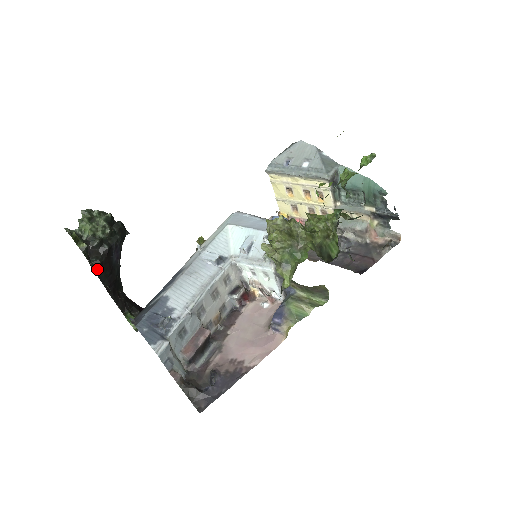
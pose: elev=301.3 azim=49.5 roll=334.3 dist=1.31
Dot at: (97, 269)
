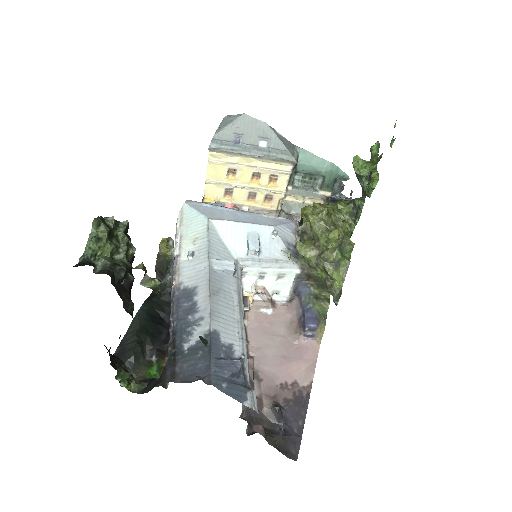
Dot at: occluded
